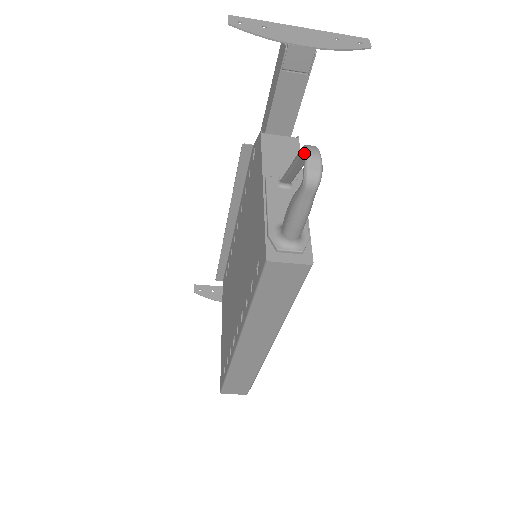
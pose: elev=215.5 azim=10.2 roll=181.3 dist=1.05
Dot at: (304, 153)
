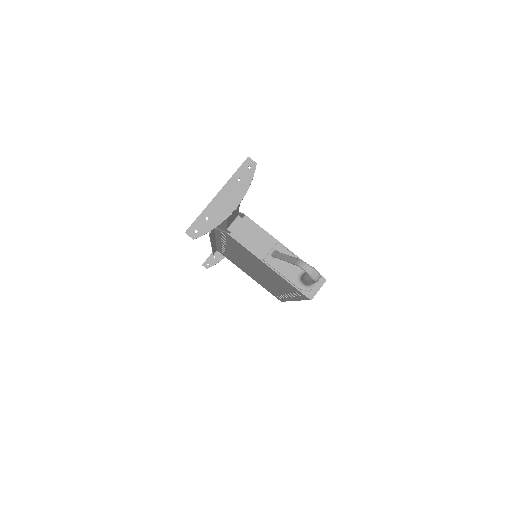
Dot at: (297, 265)
